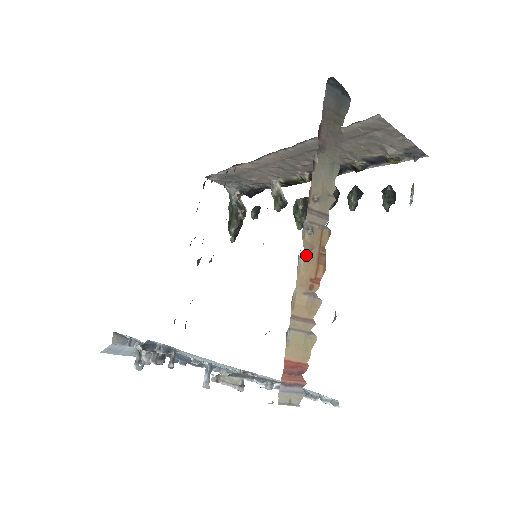
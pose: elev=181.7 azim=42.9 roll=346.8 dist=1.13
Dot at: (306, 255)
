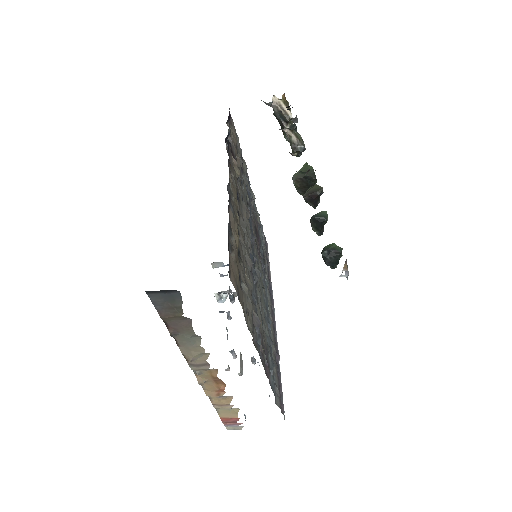
Dot at: (205, 382)
